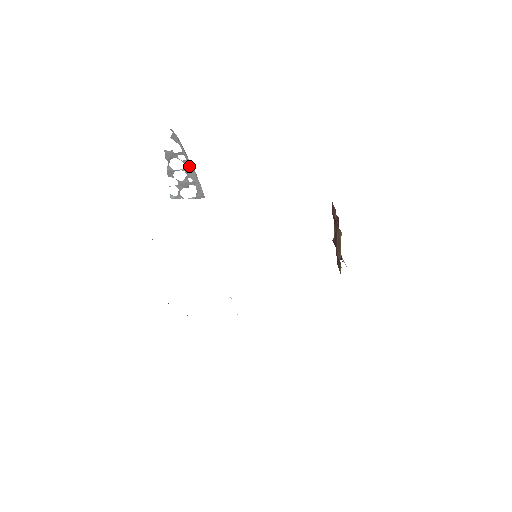
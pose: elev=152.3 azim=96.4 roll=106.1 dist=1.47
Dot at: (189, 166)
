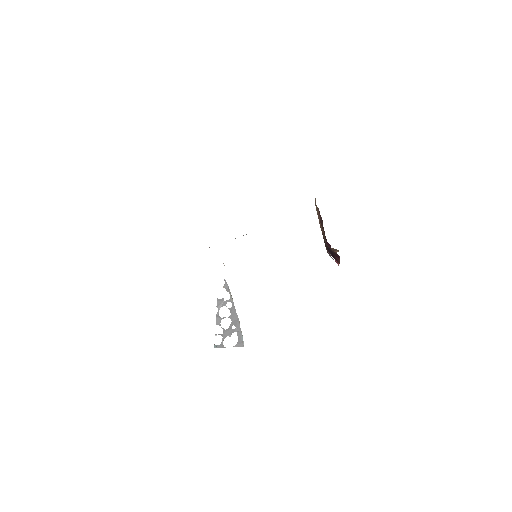
Dot at: (234, 313)
